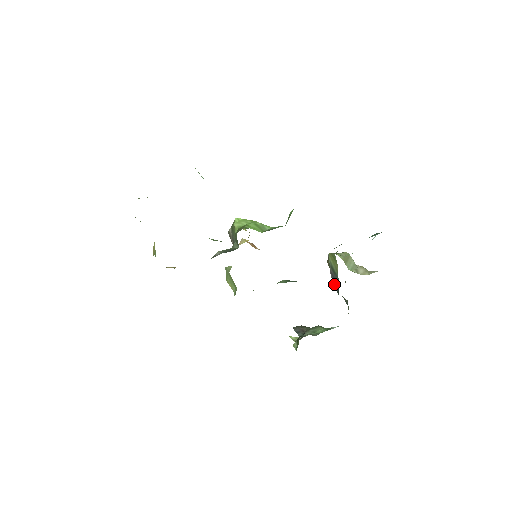
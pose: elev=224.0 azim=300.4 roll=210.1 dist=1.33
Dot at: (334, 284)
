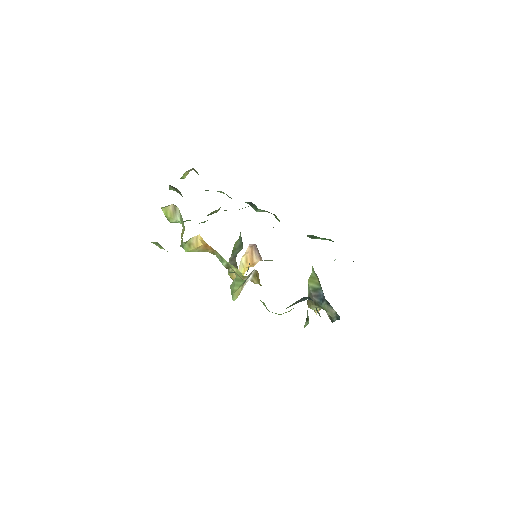
Dot at: (320, 302)
